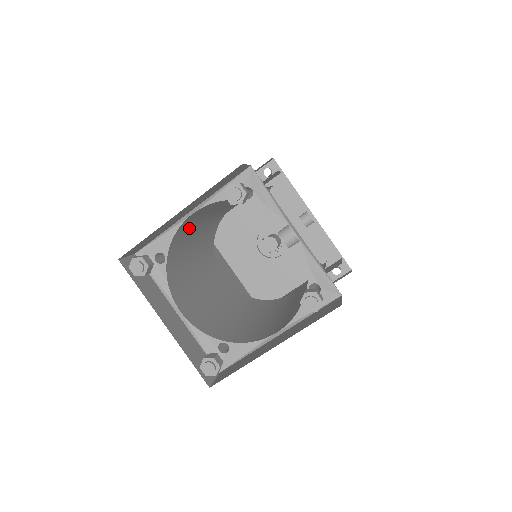
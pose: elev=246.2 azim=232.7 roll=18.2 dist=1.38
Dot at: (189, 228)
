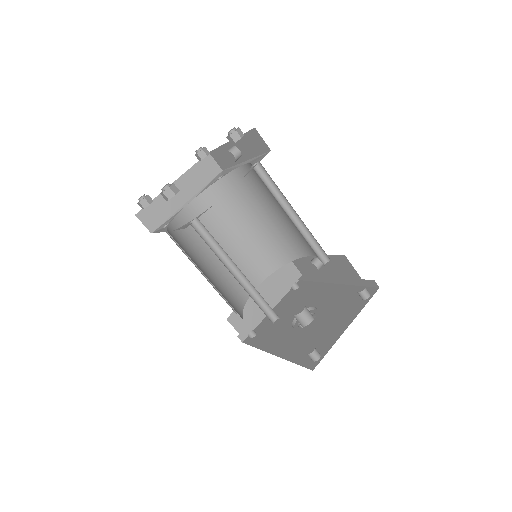
Dot at: (196, 233)
